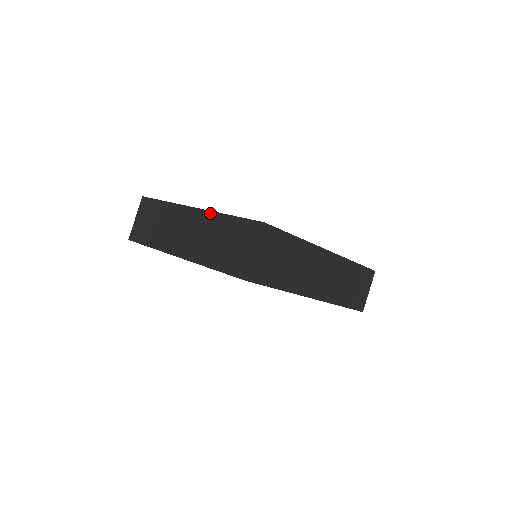
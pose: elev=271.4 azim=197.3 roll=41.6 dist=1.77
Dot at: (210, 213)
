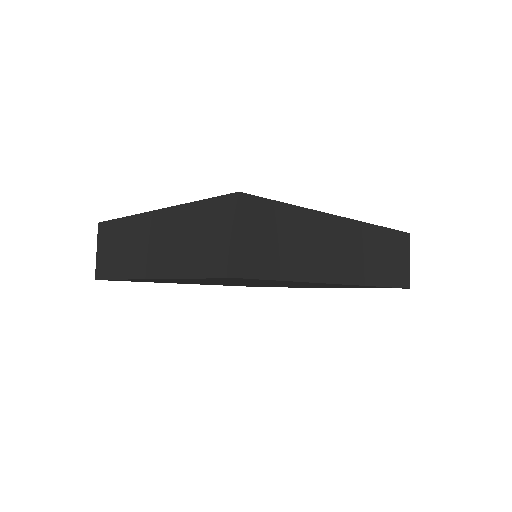
Dot at: (173, 209)
